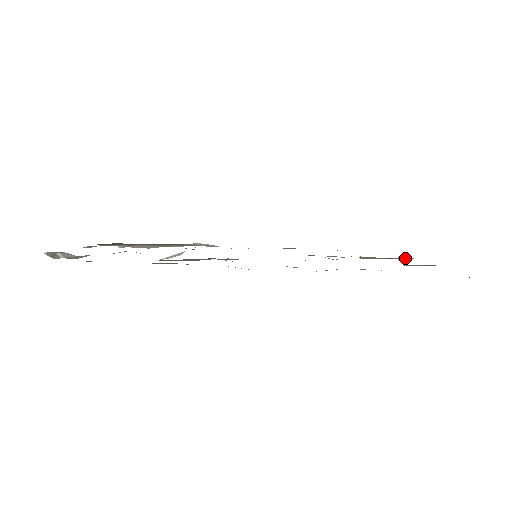
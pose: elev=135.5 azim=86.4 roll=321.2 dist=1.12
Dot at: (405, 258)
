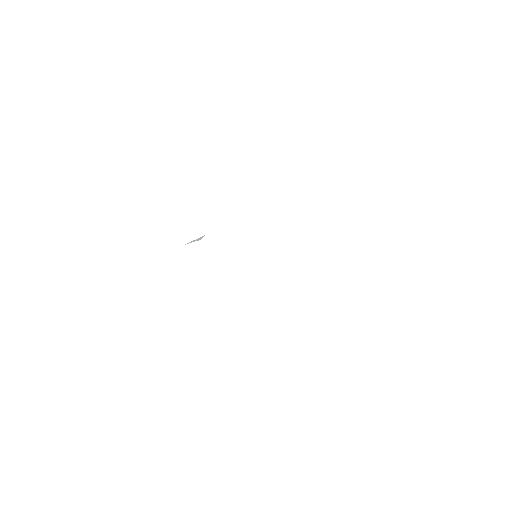
Dot at: occluded
